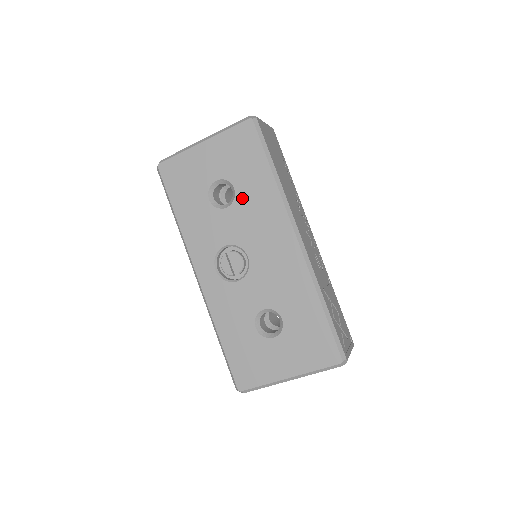
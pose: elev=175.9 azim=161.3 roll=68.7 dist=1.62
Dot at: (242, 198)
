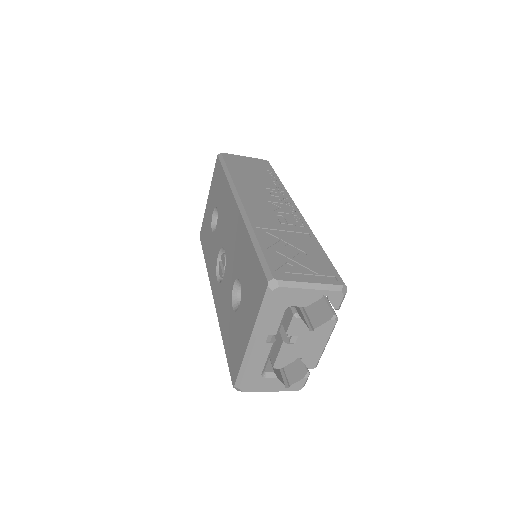
Dot at: (219, 210)
